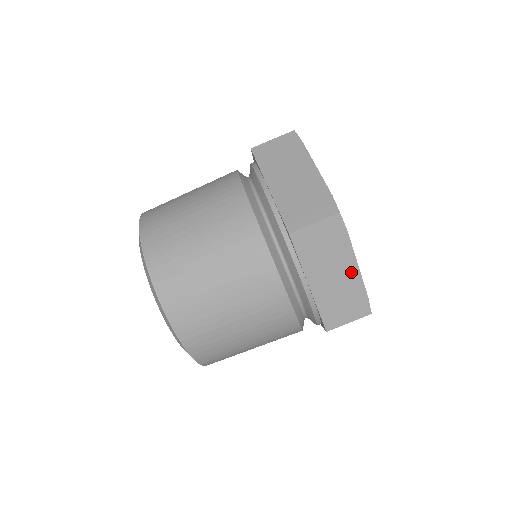
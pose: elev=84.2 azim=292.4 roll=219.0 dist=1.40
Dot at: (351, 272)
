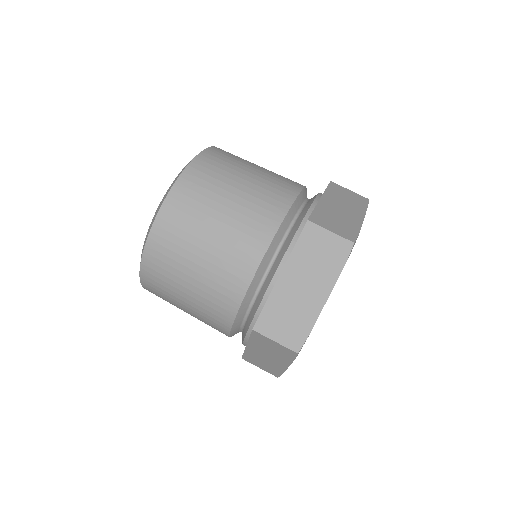
Dot at: (281, 365)
